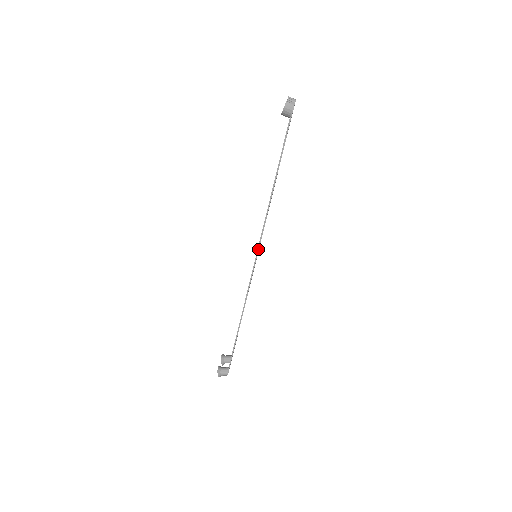
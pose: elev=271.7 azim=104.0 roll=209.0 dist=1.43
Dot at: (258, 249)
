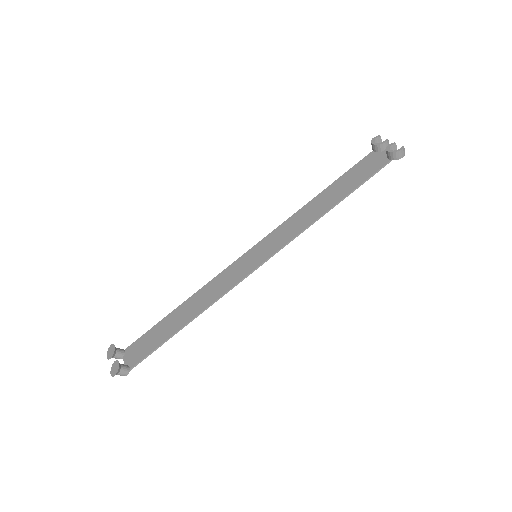
Dot at: occluded
